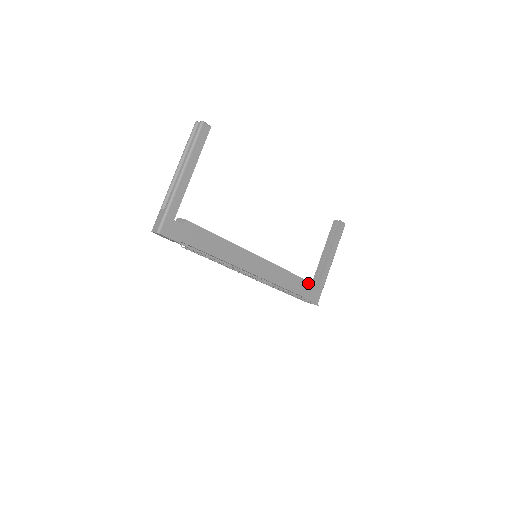
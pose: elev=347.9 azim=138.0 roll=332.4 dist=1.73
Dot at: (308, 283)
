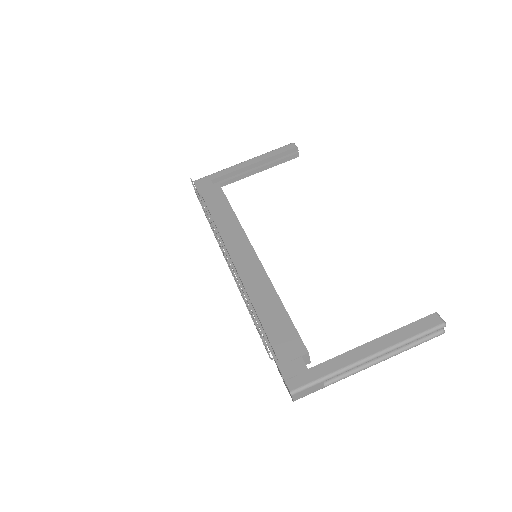
Dot at: (298, 340)
